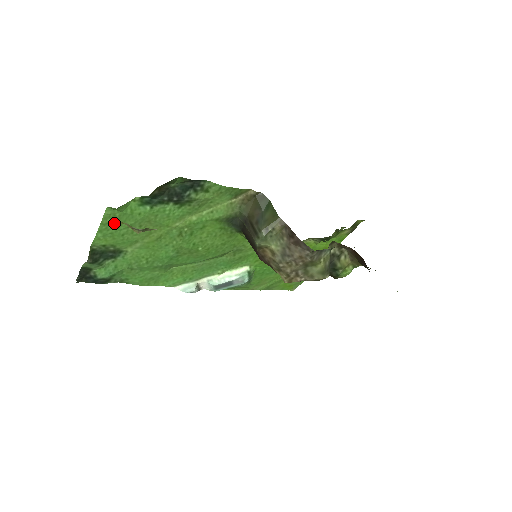
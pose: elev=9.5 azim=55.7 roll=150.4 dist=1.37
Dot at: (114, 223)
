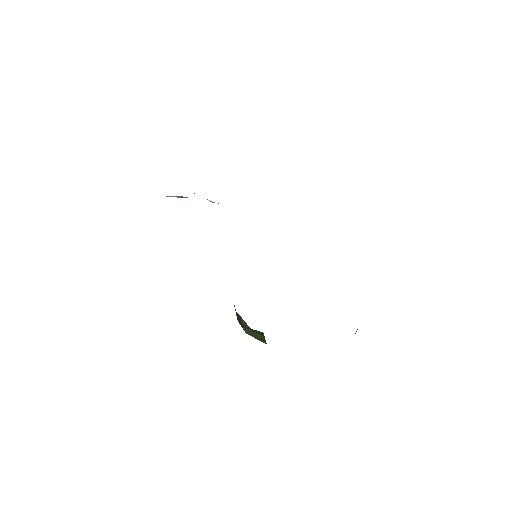
Dot at: occluded
